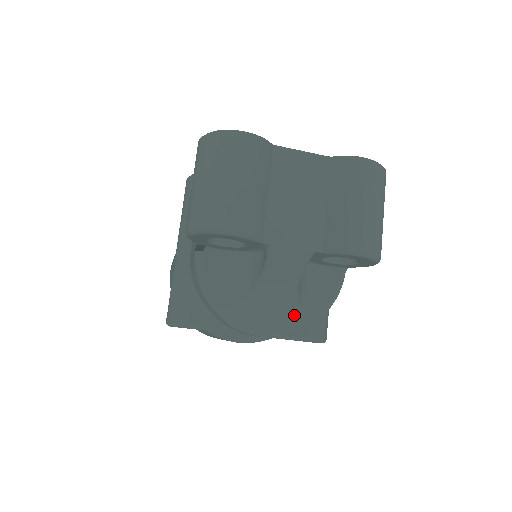
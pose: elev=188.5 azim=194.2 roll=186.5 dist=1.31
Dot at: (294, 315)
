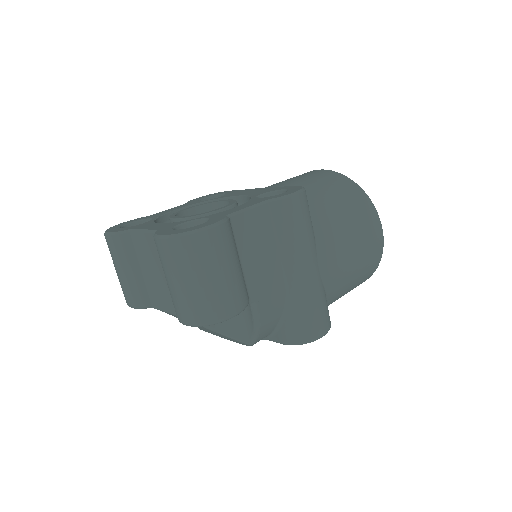
Dot at: occluded
